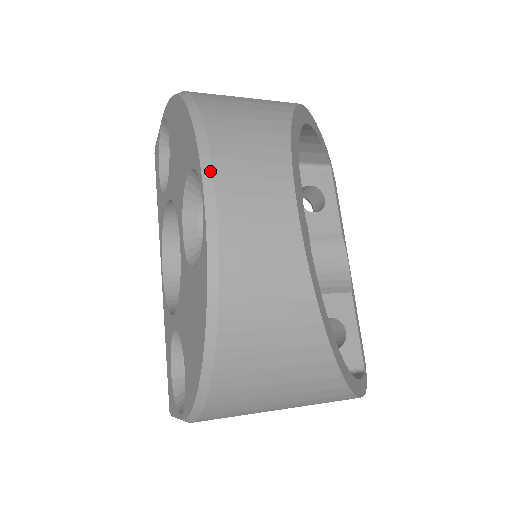
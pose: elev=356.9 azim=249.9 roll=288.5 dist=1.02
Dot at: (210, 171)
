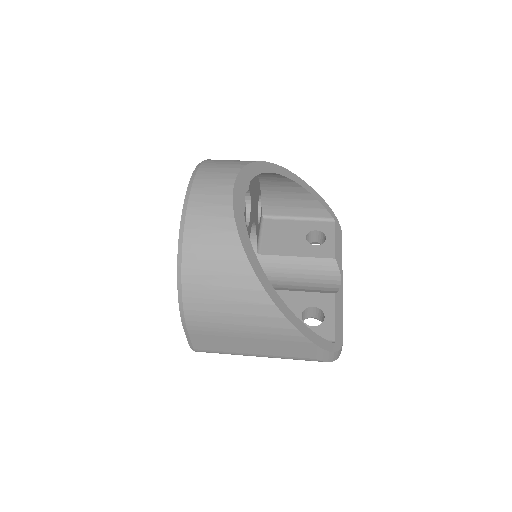
Dot at: (194, 176)
